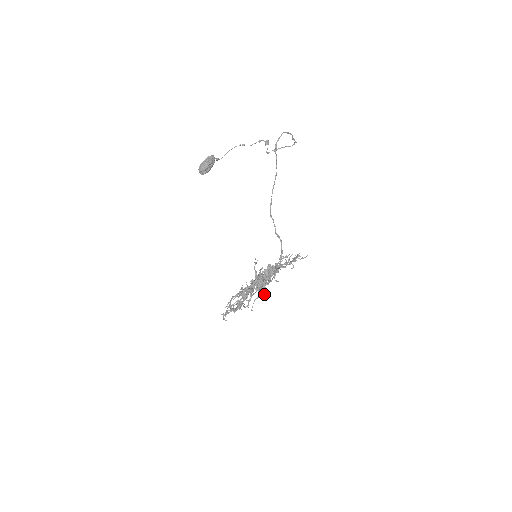
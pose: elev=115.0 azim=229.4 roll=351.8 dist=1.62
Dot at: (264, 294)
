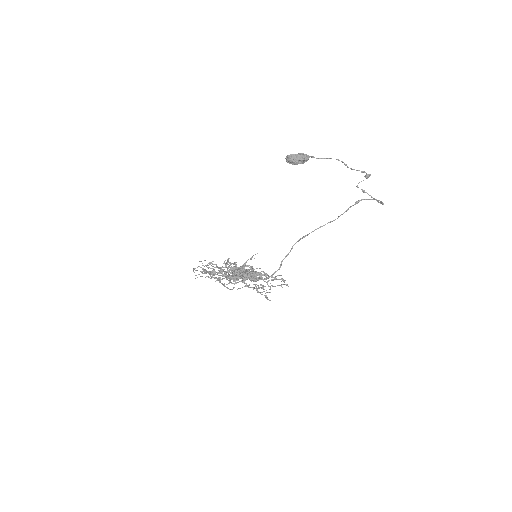
Dot at: occluded
